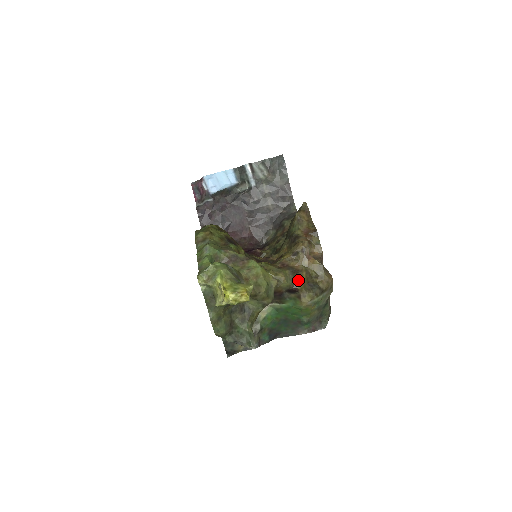
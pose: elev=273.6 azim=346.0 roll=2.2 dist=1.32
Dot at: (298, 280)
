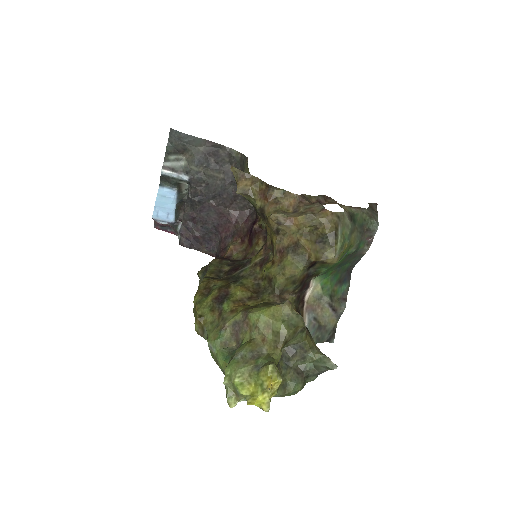
Dot at: (305, 254)
